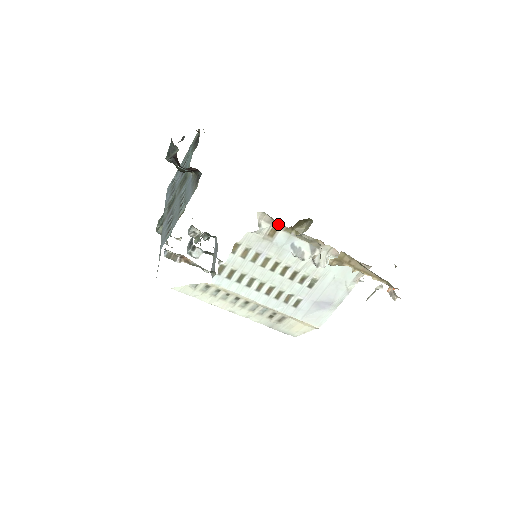
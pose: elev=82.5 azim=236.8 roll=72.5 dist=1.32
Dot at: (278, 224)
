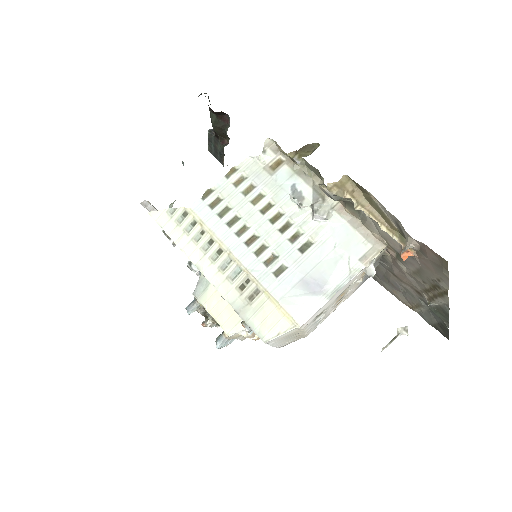
Dot at: (284, 157)
